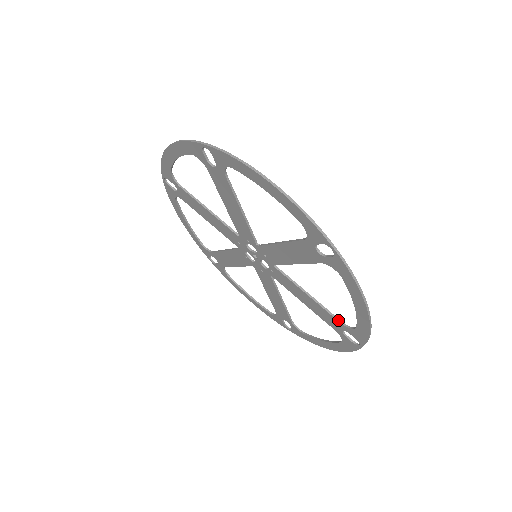
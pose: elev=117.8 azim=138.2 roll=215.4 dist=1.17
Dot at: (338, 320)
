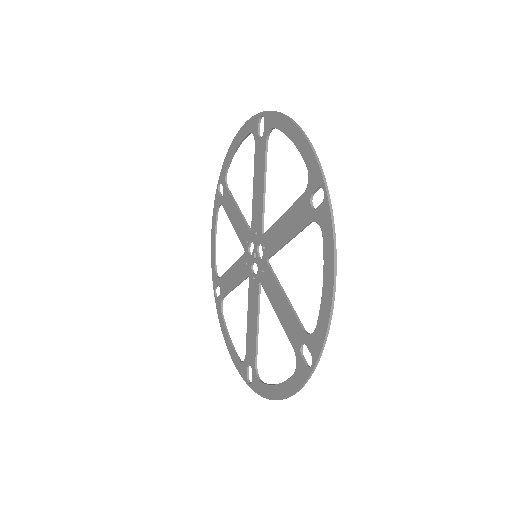
Dot at: (302, 196)
